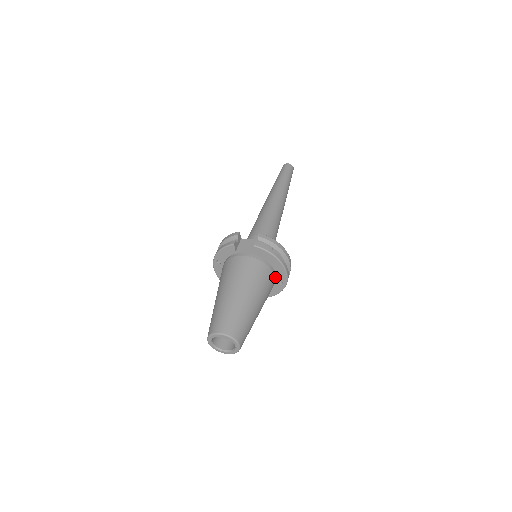
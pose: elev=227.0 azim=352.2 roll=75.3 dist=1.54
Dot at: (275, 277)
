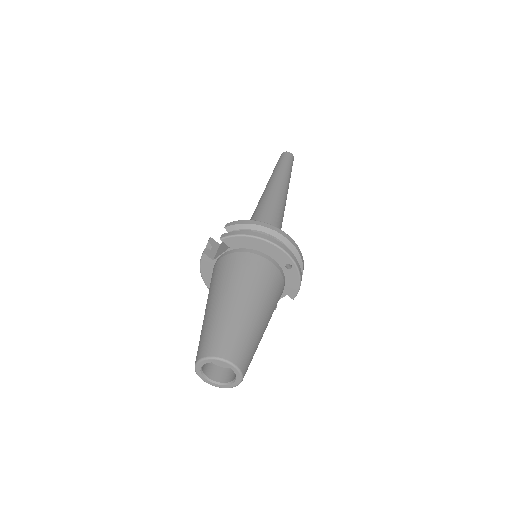
Dot at: (273, 262)
